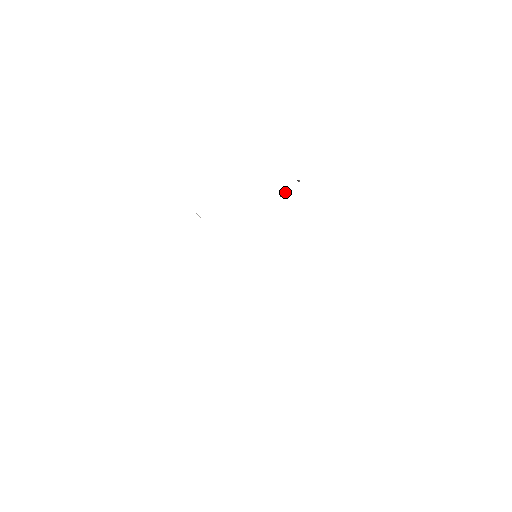
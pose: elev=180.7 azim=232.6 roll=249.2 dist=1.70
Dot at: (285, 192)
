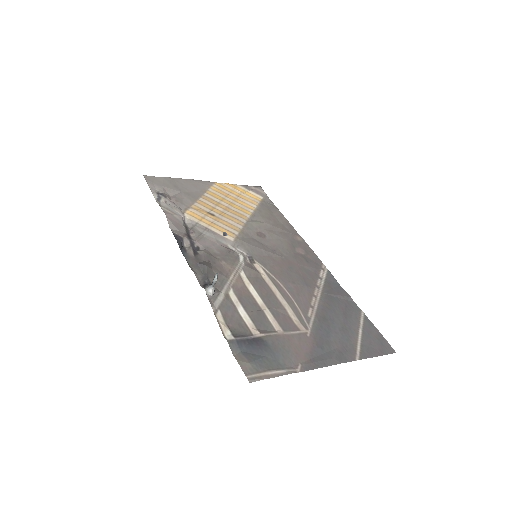
Dot at: (215, 281)
